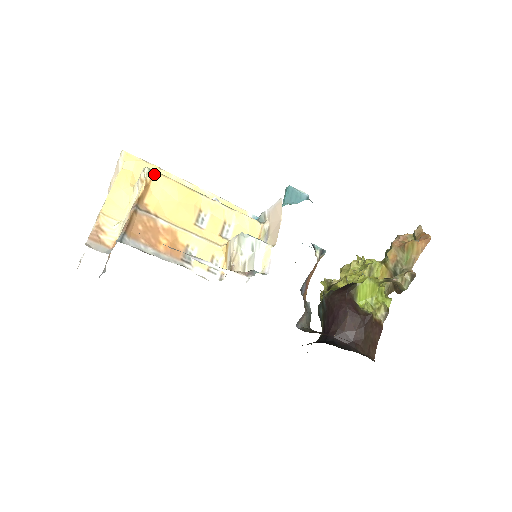
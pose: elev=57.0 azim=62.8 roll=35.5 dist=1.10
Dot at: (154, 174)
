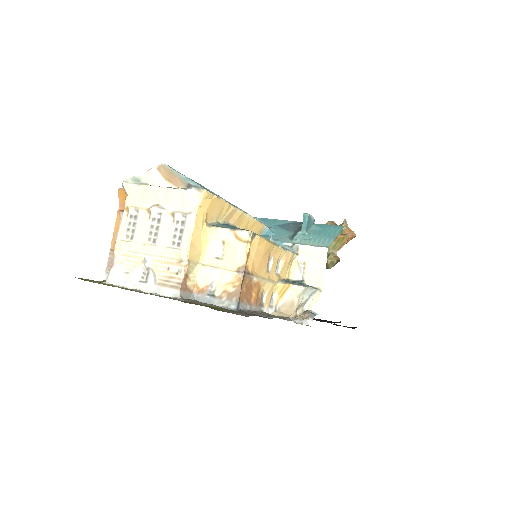
Dot at: (255, 236)
